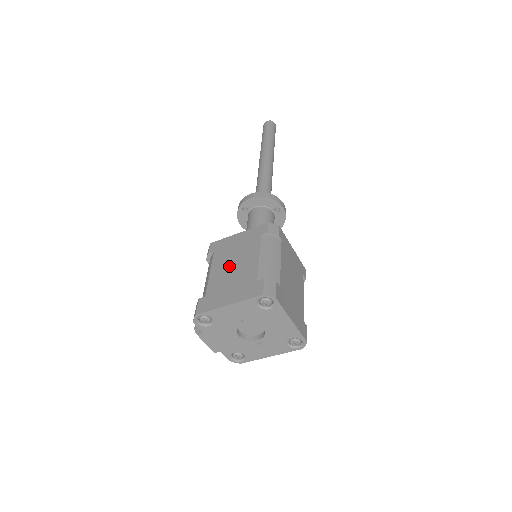
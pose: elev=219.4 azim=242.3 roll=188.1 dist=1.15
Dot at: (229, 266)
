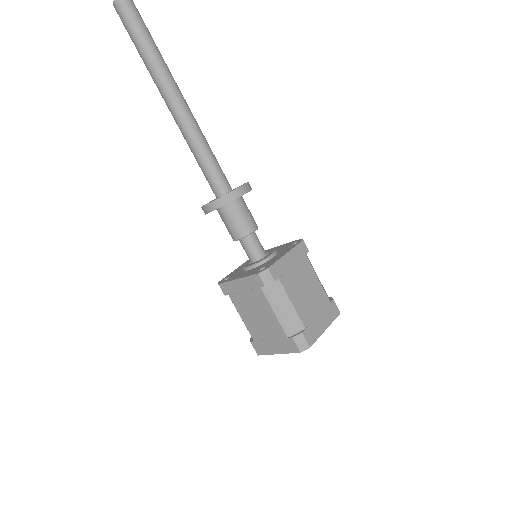
Dot at: (254, 317)
